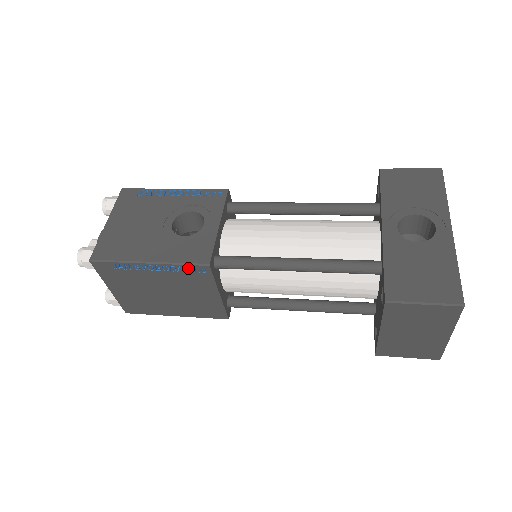
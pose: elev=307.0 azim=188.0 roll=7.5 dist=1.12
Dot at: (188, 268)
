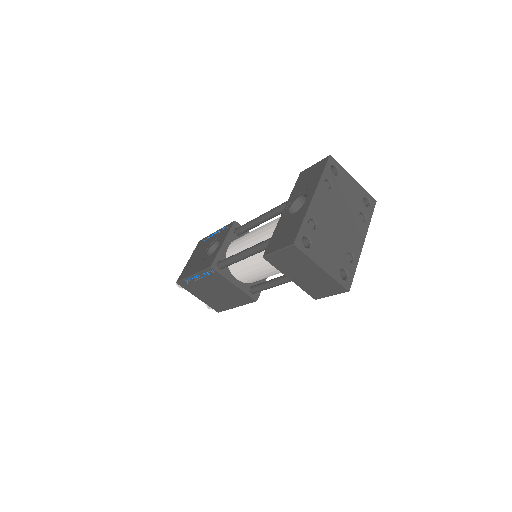
Dot at: (207, 272)
